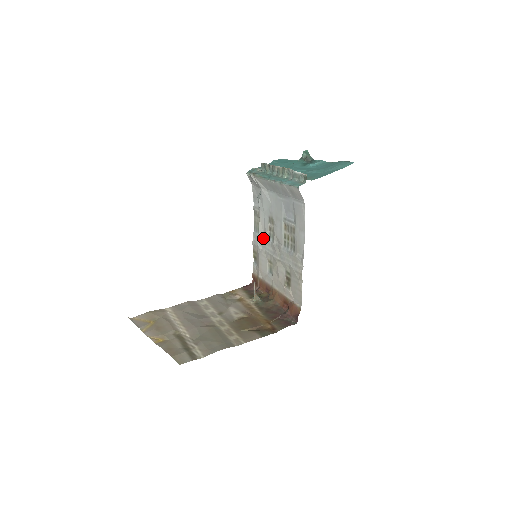
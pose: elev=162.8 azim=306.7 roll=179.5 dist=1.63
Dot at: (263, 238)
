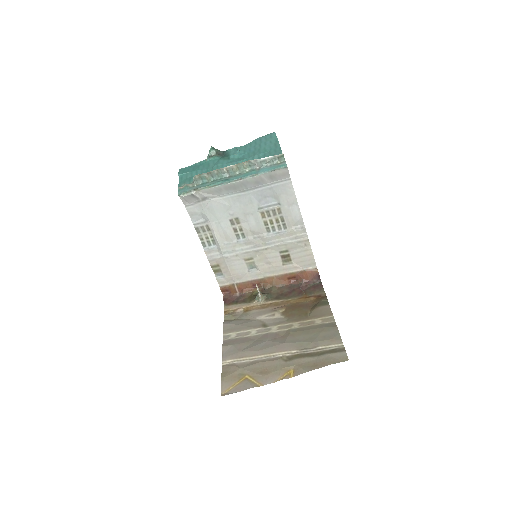
Dot at: (227, 245)
